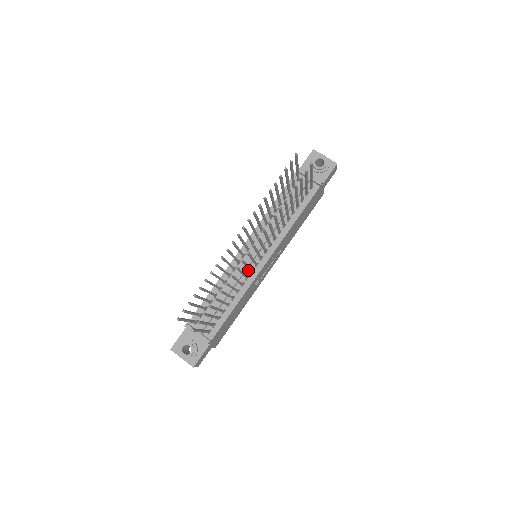
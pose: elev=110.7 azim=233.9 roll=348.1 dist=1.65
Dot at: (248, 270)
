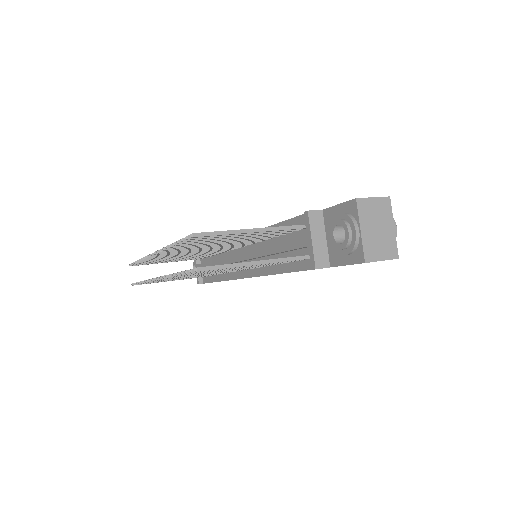
Dot at: occluded
